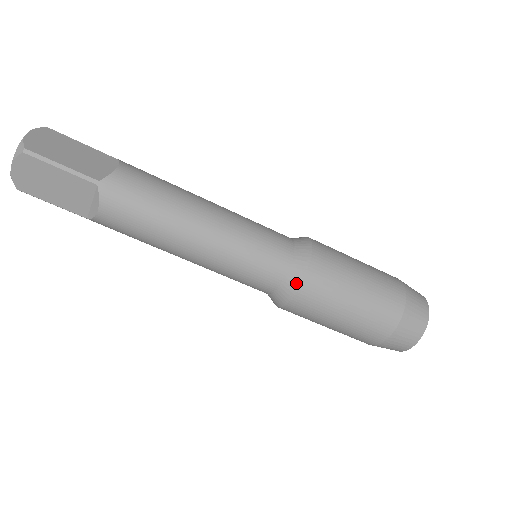
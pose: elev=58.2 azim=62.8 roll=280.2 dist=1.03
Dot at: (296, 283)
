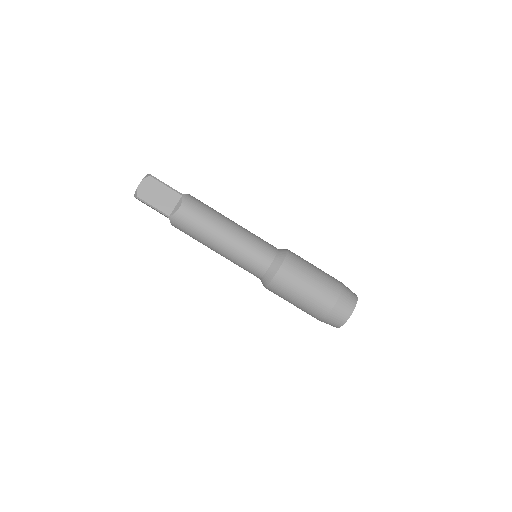
Dot at: (282, 259)
